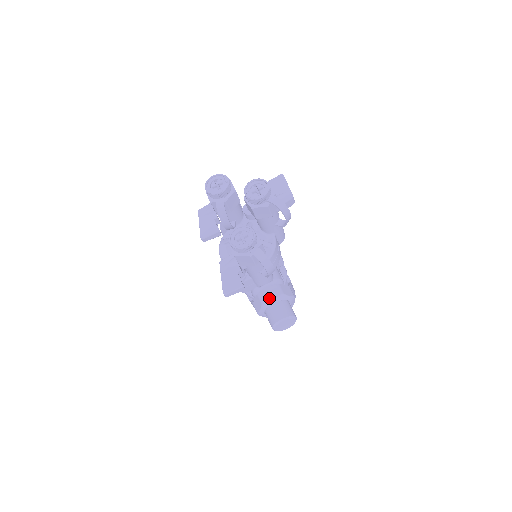
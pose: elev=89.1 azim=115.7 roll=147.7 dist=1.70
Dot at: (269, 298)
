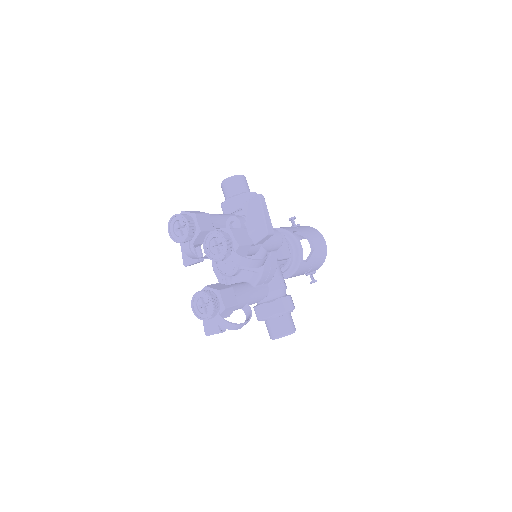
Dot at: (263, 316)
